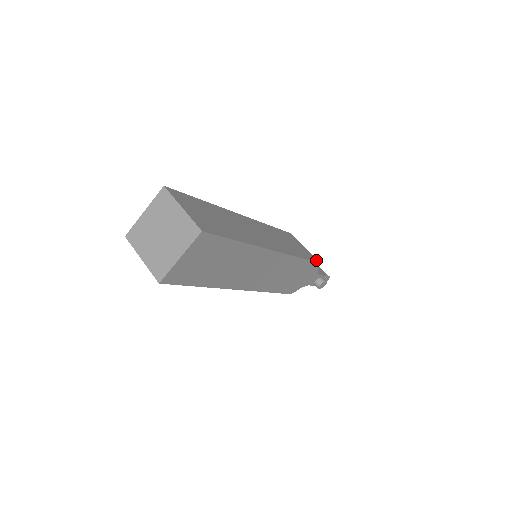
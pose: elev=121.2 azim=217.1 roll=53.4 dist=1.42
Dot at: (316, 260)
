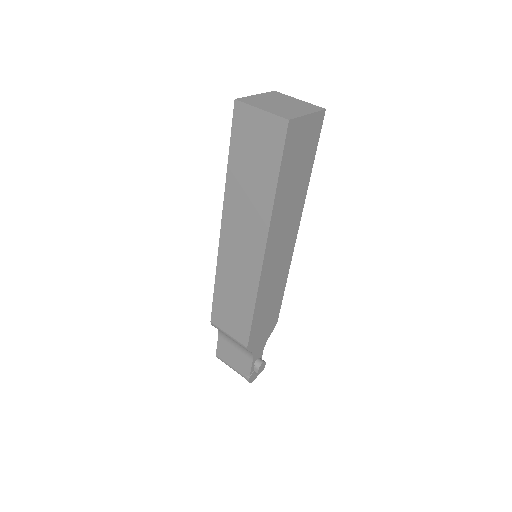
Dot at: occluded
